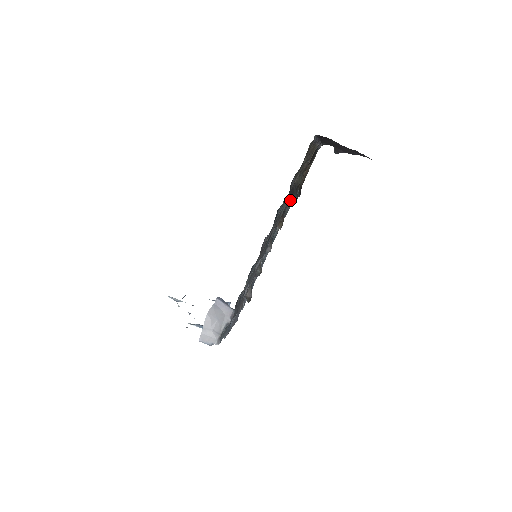
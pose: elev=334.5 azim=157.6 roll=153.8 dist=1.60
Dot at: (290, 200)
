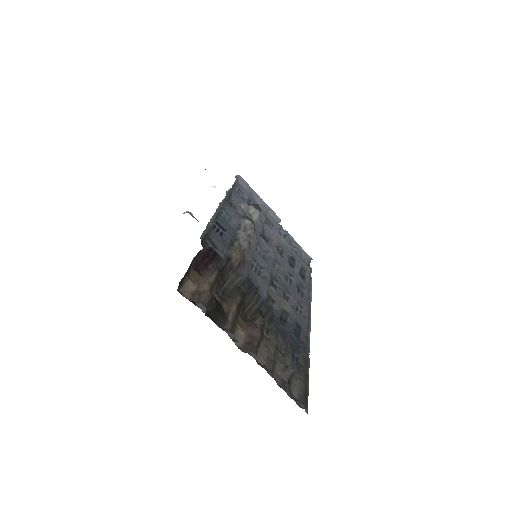
Dot at: occluded
